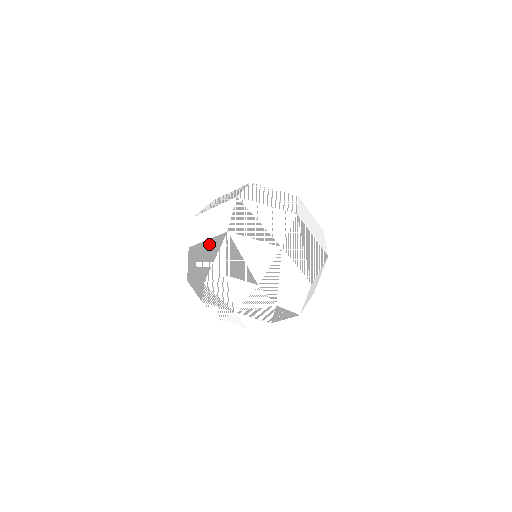
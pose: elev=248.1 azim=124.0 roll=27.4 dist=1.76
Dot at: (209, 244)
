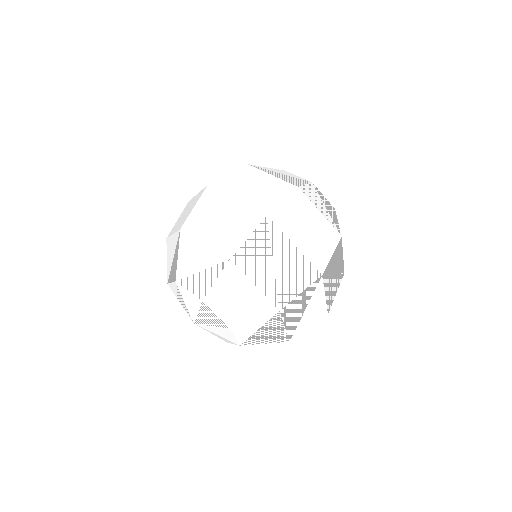
Dot at: (203, 250)
